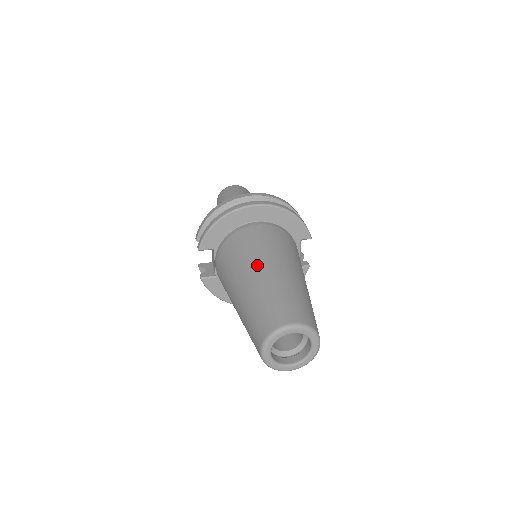
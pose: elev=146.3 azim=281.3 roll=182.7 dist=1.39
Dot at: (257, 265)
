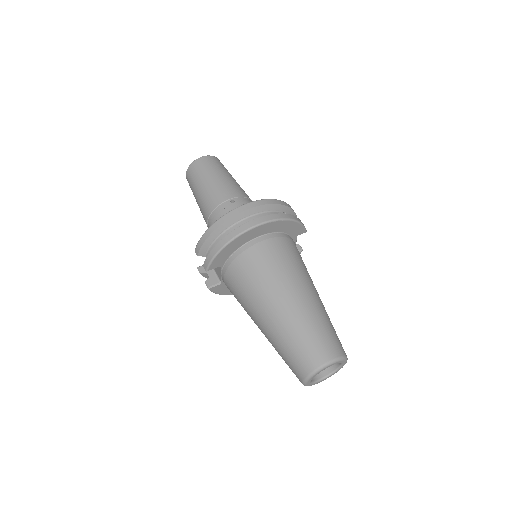
Dot at: (279, 296)
